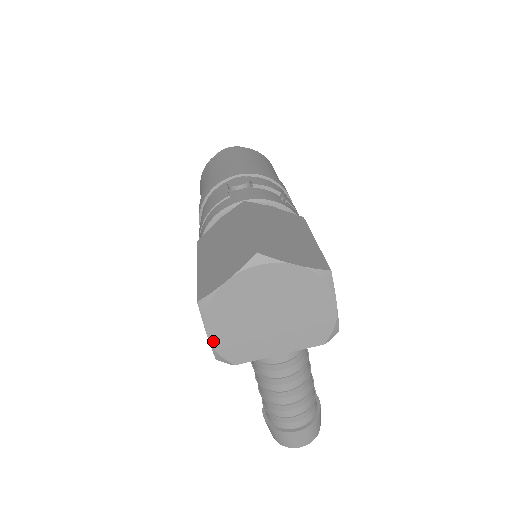
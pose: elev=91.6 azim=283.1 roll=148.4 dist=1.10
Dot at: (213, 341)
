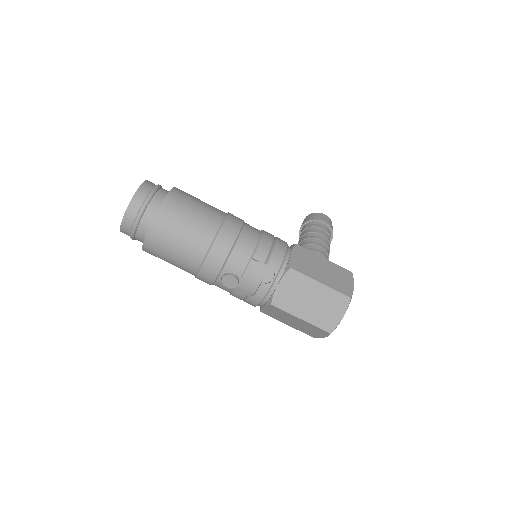
Dot at: occluded
